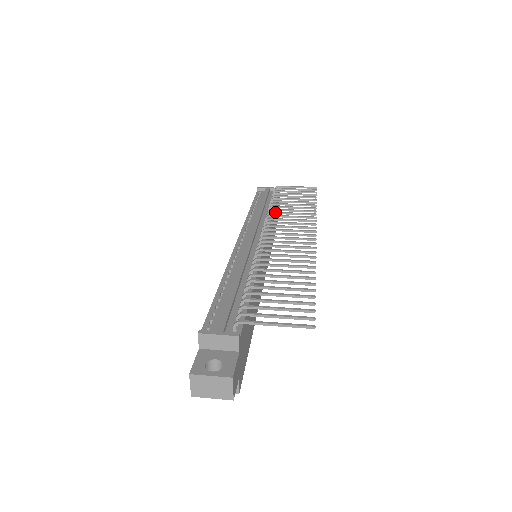
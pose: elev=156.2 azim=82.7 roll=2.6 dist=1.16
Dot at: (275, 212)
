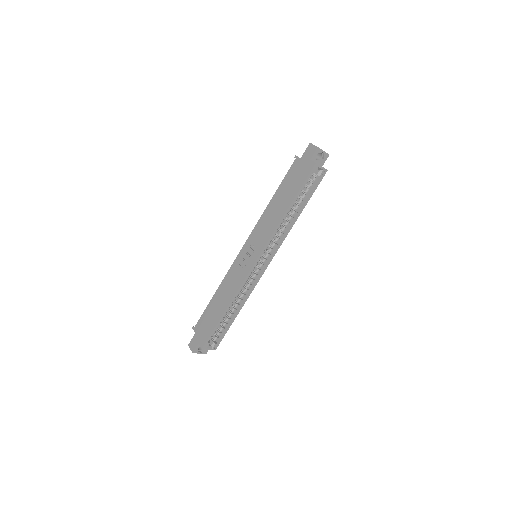
Dot at: occluded
